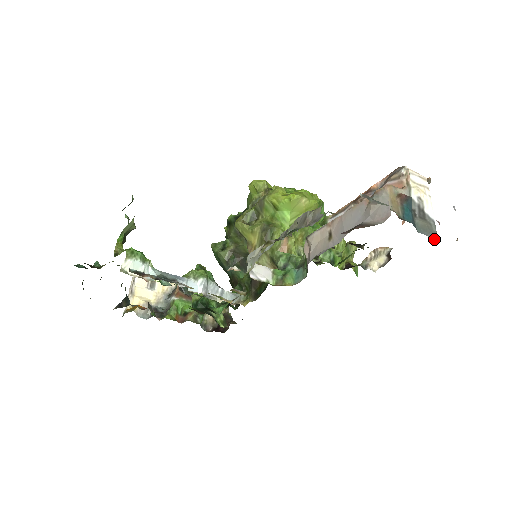
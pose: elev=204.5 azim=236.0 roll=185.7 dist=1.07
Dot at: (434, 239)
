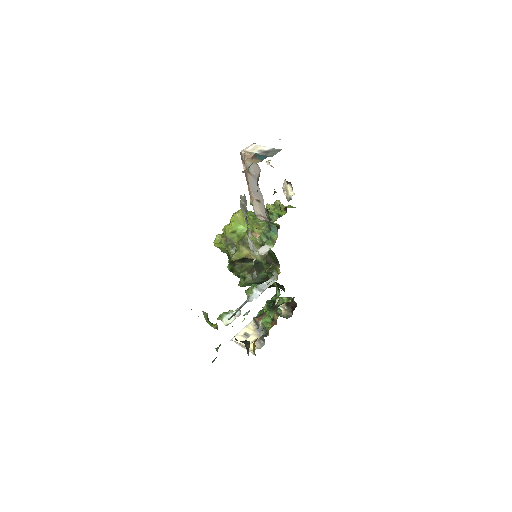
Dot at: occluded
